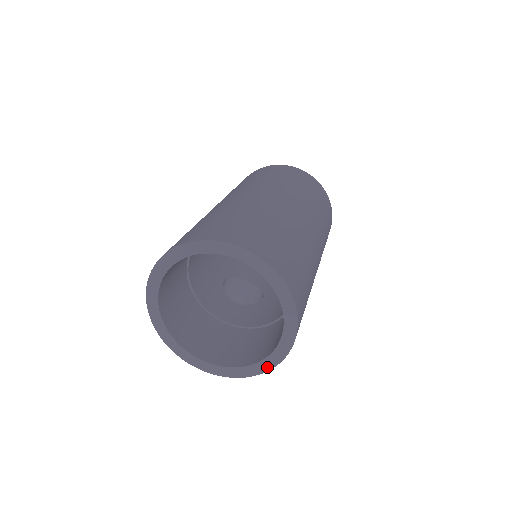
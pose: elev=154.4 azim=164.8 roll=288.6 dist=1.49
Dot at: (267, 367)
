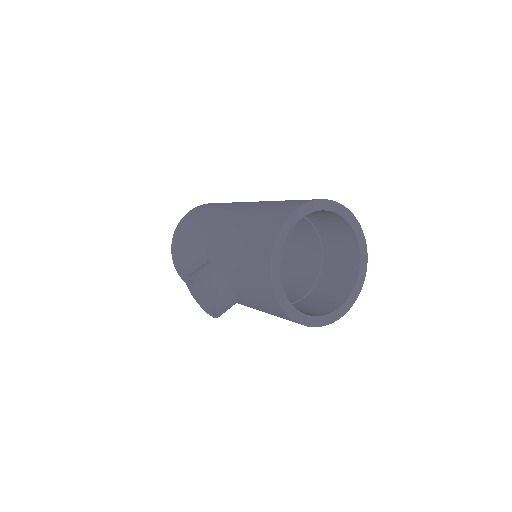
Dot at: (323, 323)
